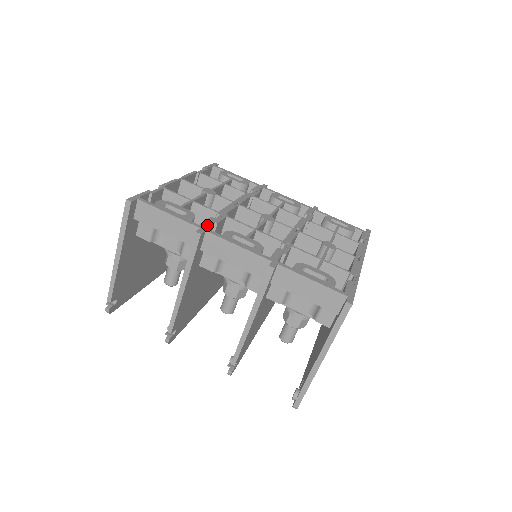
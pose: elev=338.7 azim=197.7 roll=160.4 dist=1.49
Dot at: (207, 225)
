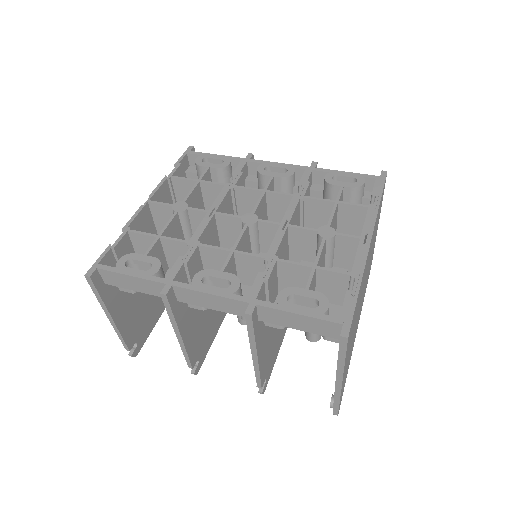
Dot at: (174, 274)
